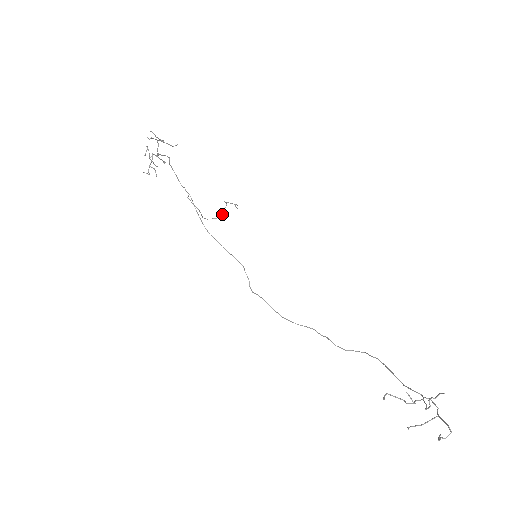
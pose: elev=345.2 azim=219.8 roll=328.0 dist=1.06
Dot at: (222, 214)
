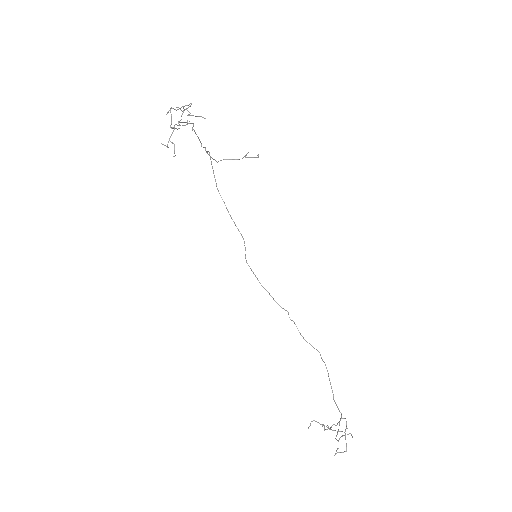
Dot at: occluded
